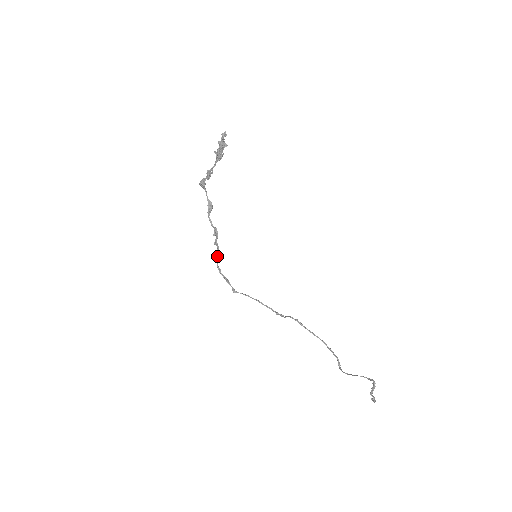
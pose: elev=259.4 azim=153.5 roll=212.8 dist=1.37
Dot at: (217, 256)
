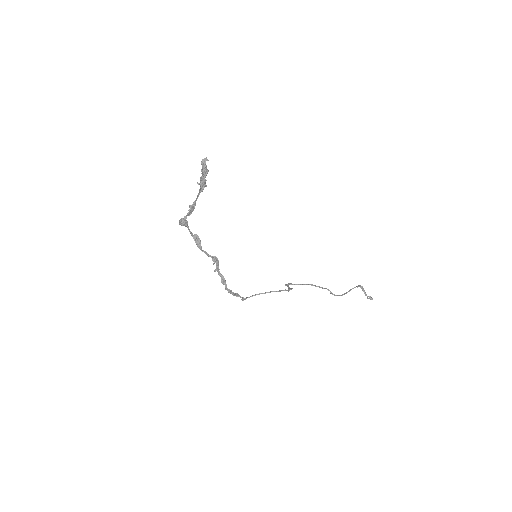
Dot at: (222, 280)
